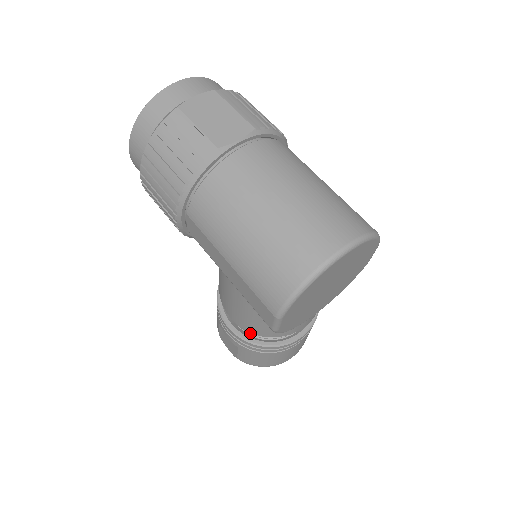
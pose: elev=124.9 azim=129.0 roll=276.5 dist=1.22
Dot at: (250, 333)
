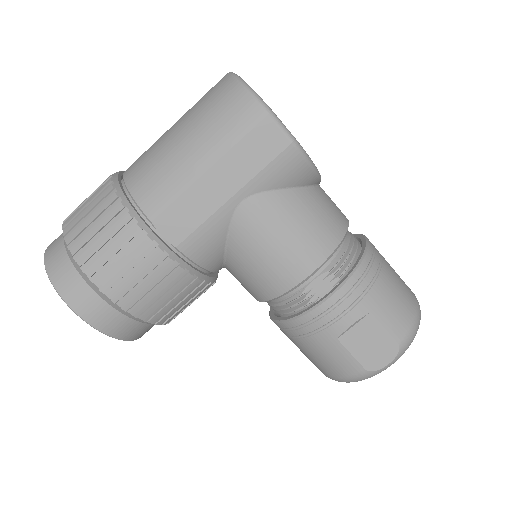
Dot at: (342, 271)
